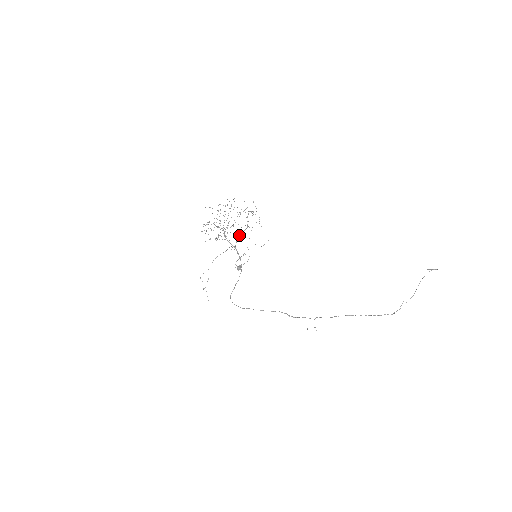
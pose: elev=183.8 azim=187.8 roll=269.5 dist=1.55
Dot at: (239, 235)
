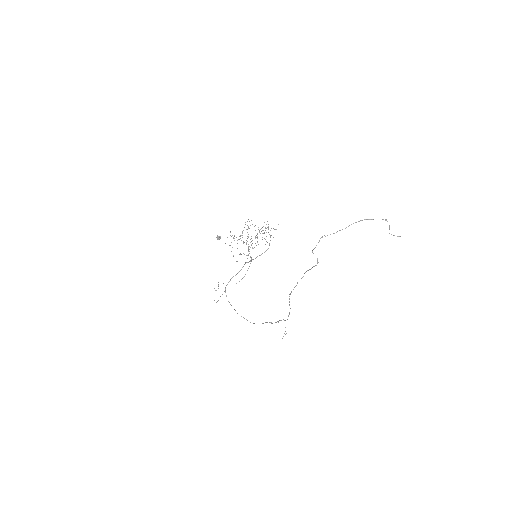
Dot at: occluded
